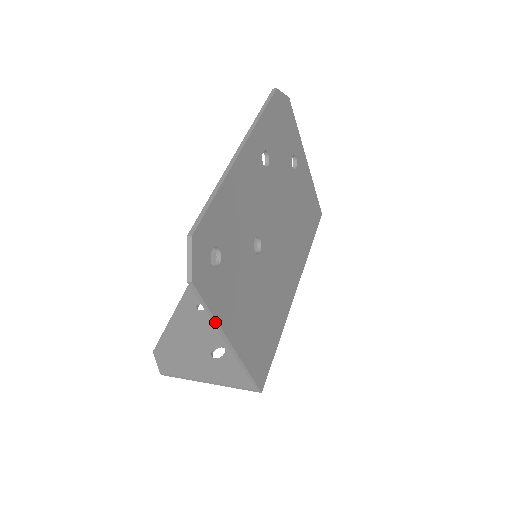
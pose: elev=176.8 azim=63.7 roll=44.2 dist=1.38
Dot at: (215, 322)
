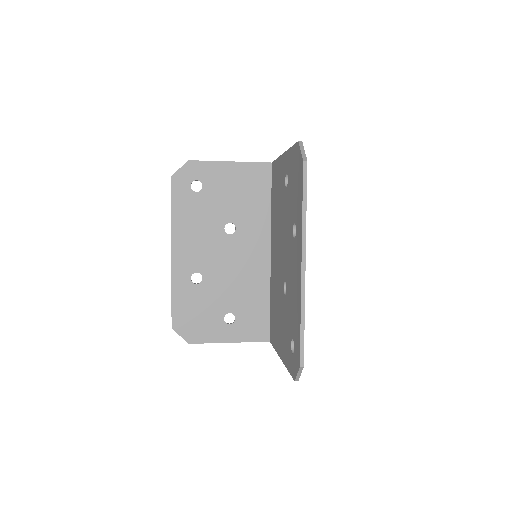
Dot at: occluded
